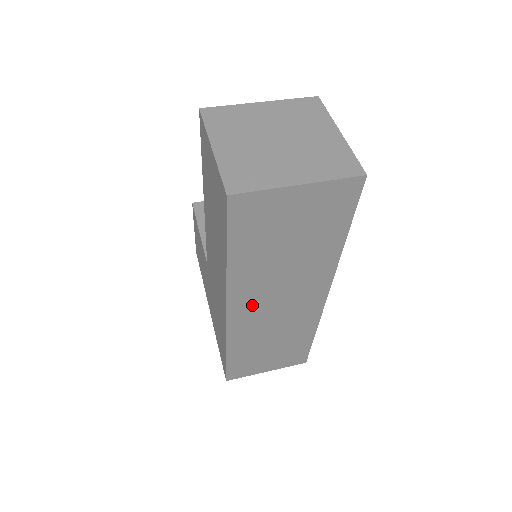
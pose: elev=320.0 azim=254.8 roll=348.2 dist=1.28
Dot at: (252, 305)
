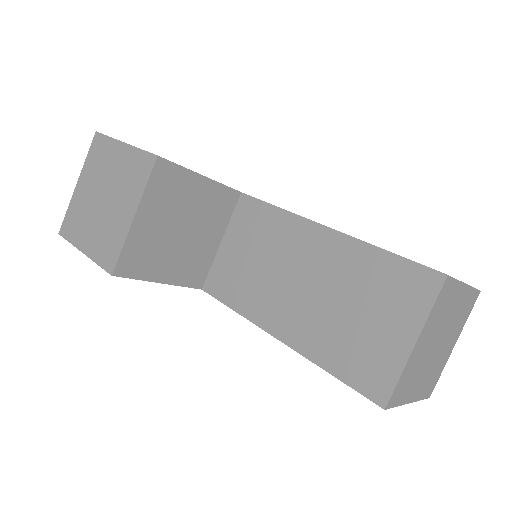
Dot at: occluded
